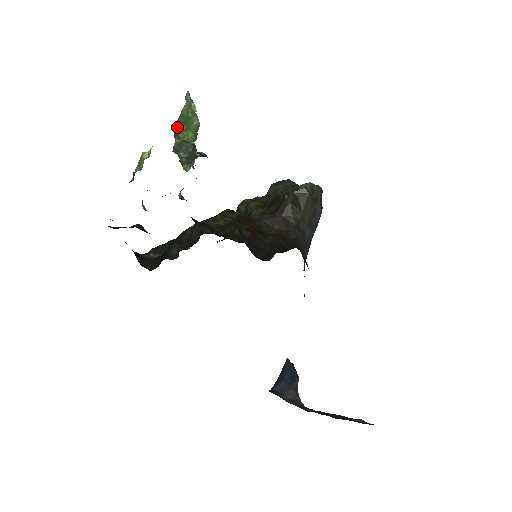
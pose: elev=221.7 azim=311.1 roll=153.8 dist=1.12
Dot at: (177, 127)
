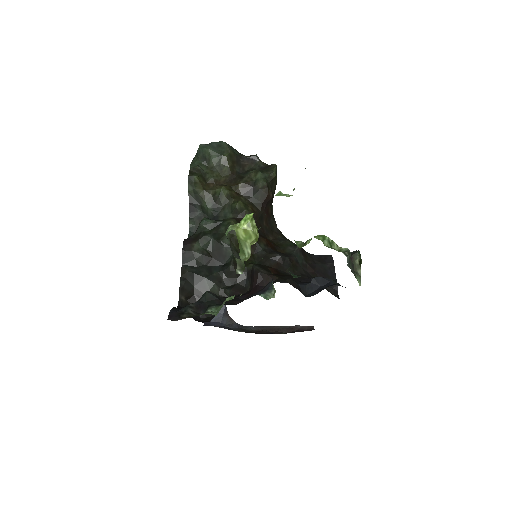
Dot at: occluded
